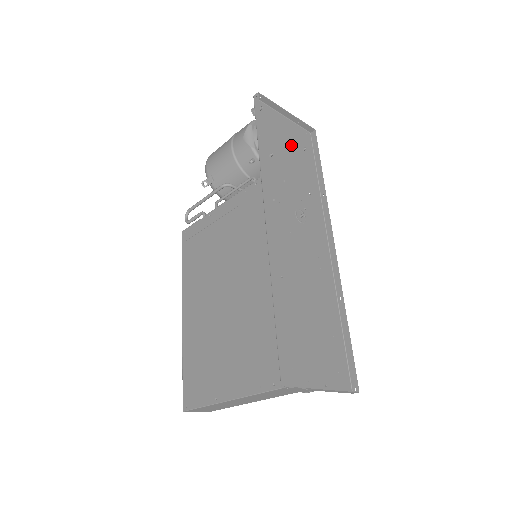
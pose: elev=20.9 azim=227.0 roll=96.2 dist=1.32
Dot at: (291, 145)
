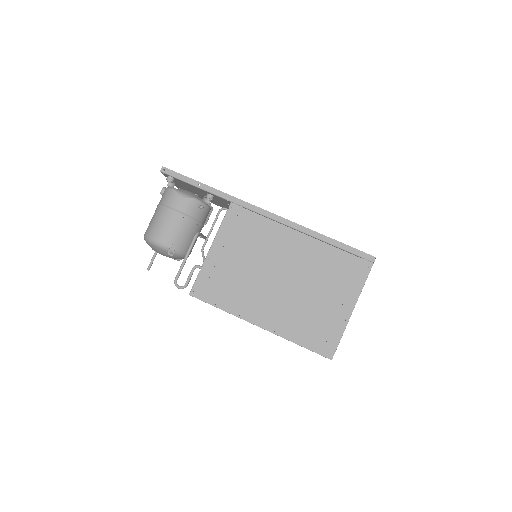
Dot at: (195, 192)
